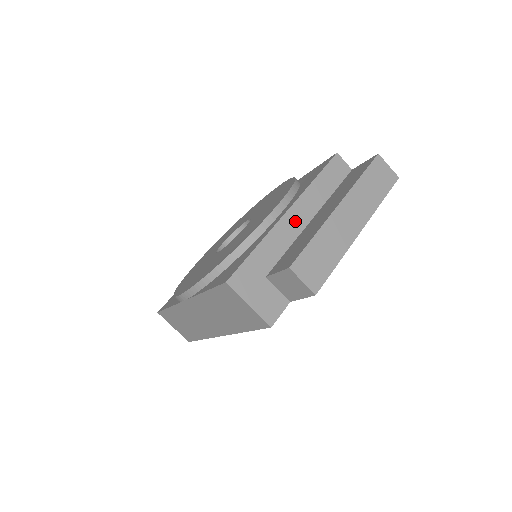
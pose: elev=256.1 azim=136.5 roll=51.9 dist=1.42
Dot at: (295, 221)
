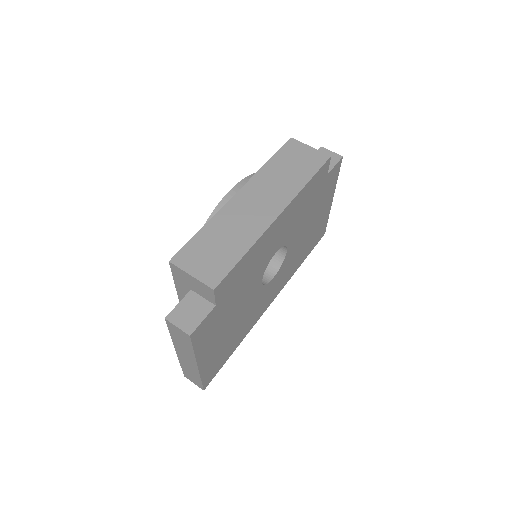
Dot at: occluded
